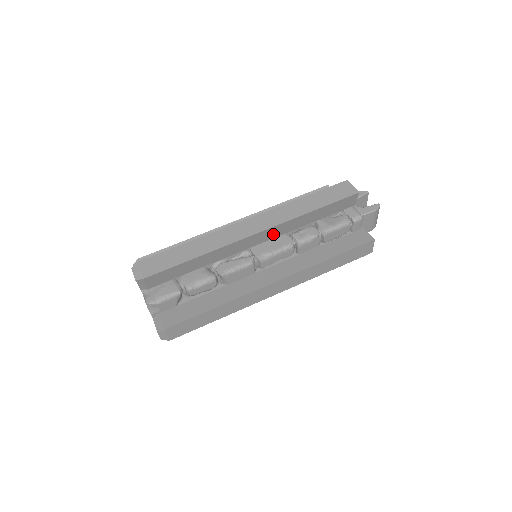
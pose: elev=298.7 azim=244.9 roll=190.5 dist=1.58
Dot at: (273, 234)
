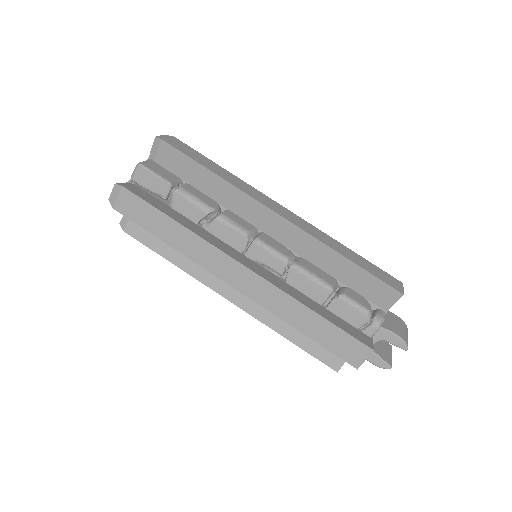
Dot at: occluded
